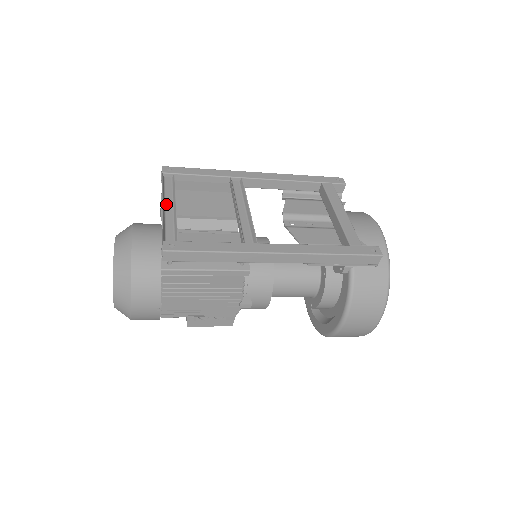
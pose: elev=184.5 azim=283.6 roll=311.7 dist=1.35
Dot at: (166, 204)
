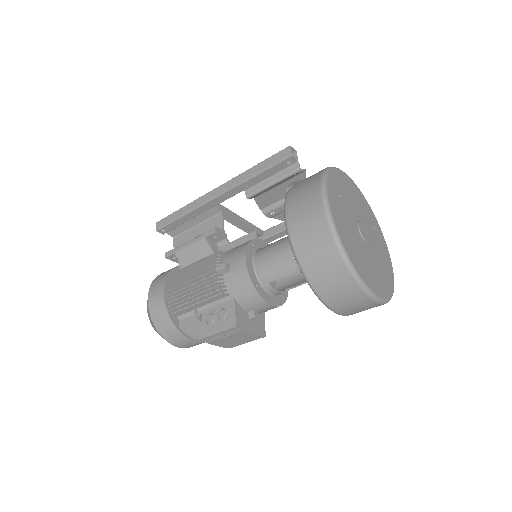
Dot at: occluded
